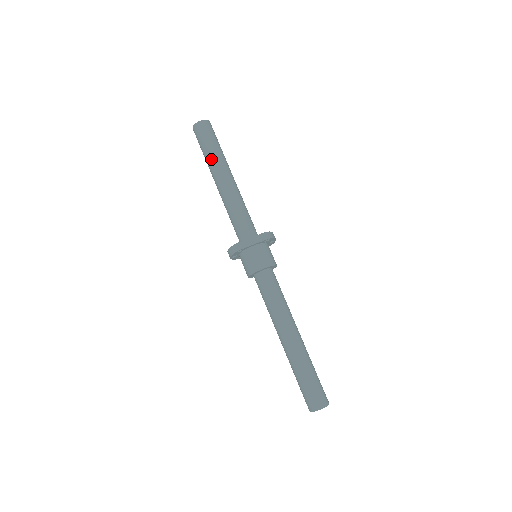
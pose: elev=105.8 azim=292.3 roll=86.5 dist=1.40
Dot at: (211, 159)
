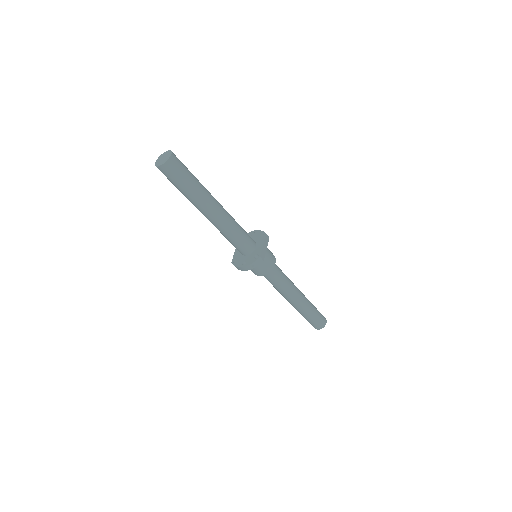
Dot at: (199, 192)
